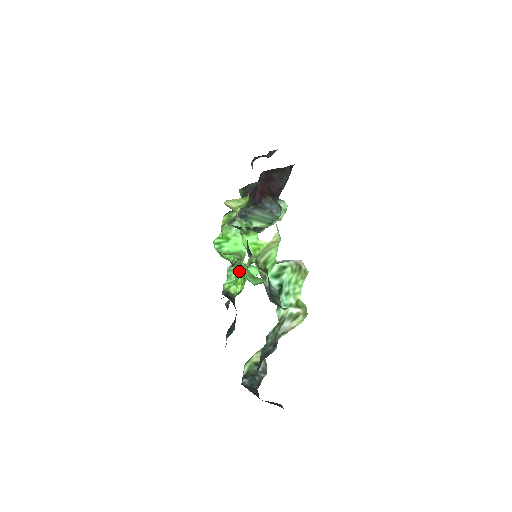
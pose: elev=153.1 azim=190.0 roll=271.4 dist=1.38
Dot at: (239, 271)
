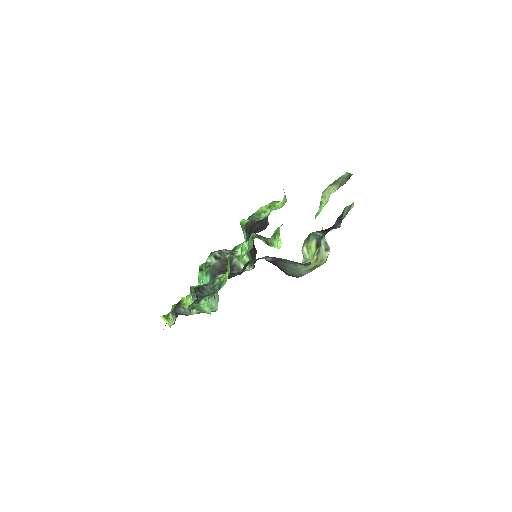
Dot at: occluded
